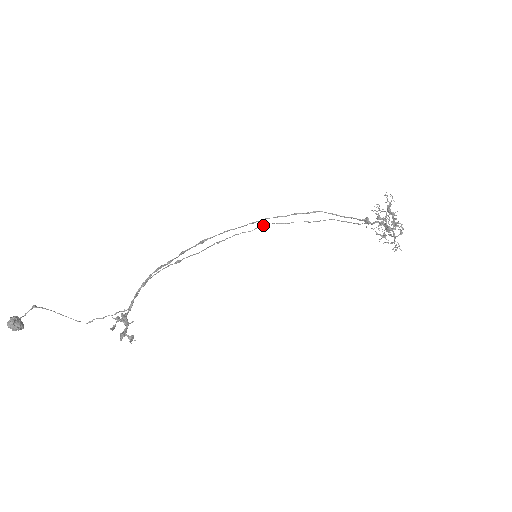
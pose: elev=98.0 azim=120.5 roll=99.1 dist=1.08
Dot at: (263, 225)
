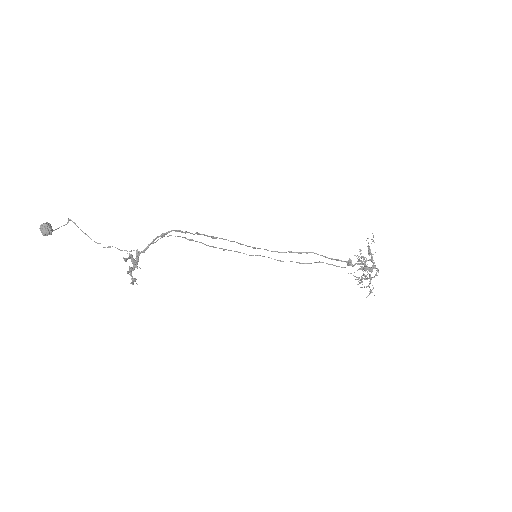
Dot at: occluded
